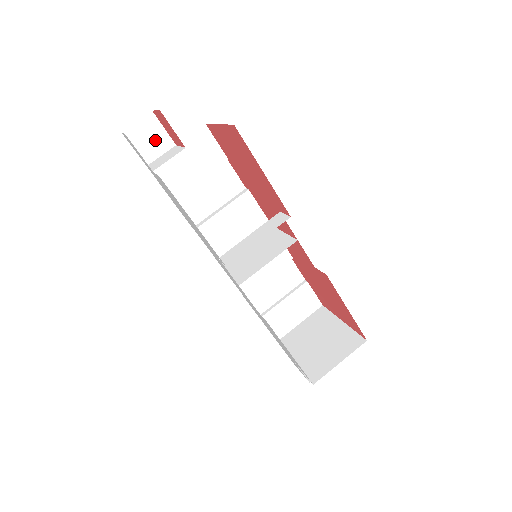
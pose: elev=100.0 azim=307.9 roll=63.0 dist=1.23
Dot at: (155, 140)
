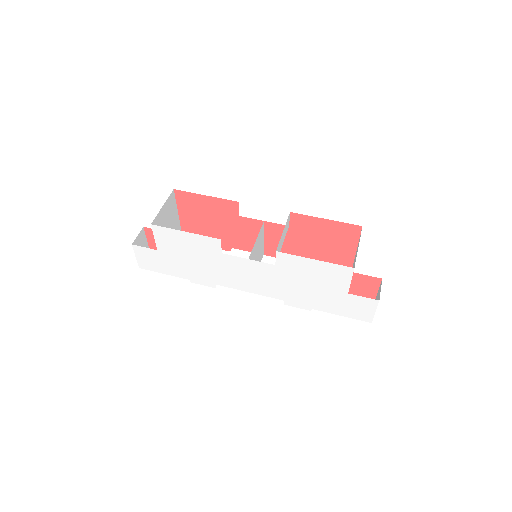
Dot at: occluded
